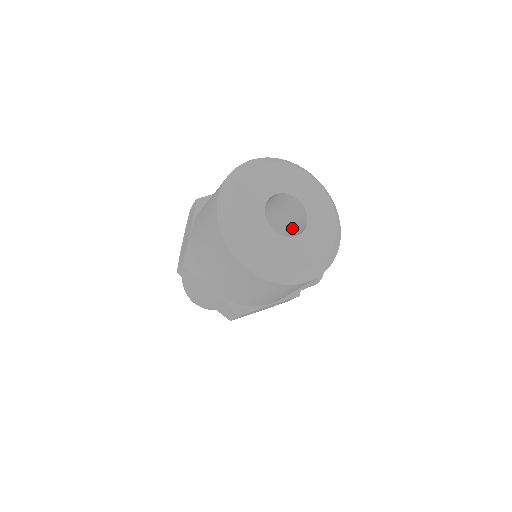
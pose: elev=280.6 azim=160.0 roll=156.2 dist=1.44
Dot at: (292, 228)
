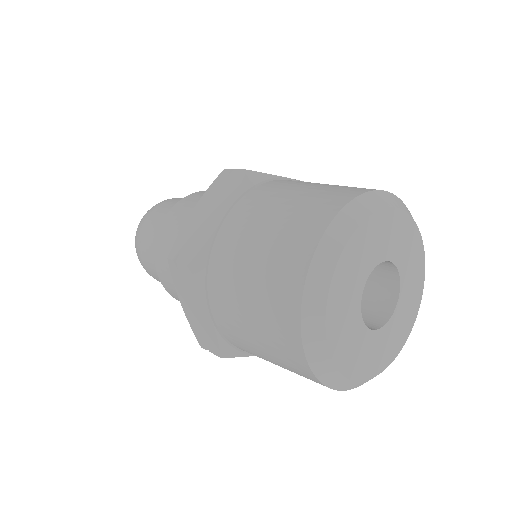
Dot at: occluded
